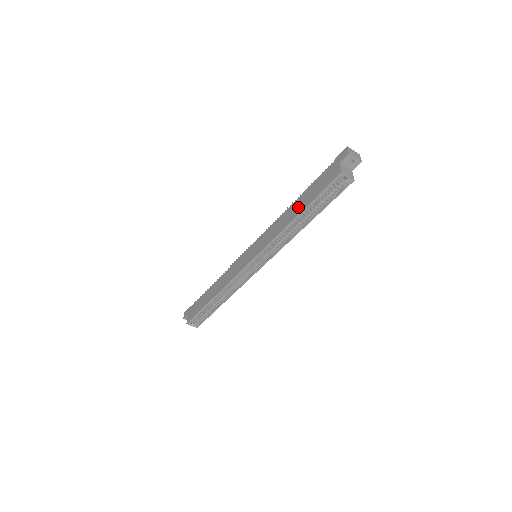
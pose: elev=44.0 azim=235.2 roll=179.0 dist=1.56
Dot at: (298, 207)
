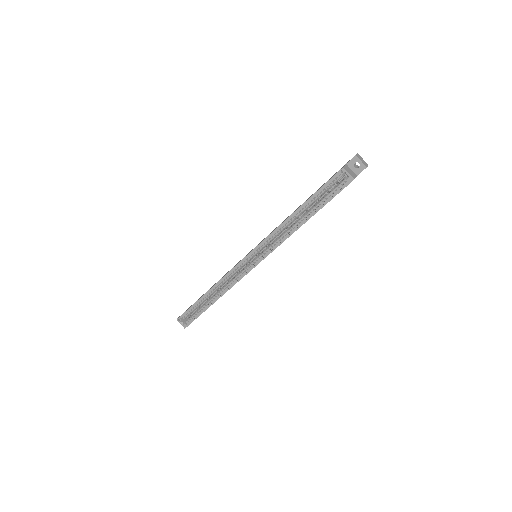
Dot at: occluded
